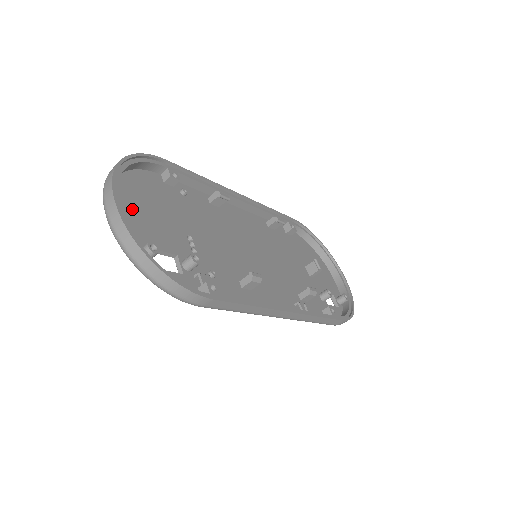
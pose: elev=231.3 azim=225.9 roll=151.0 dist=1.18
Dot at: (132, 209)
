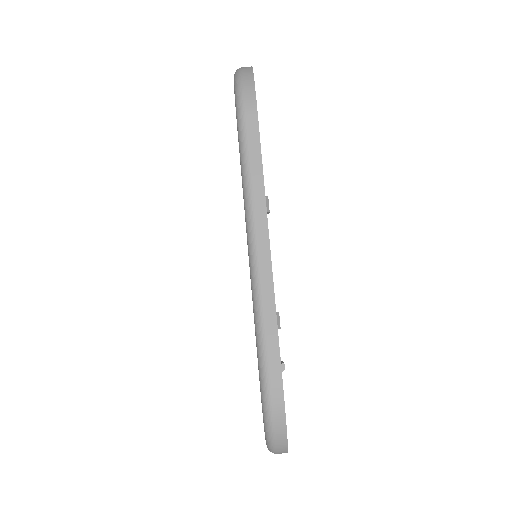
Dot at: occluded
